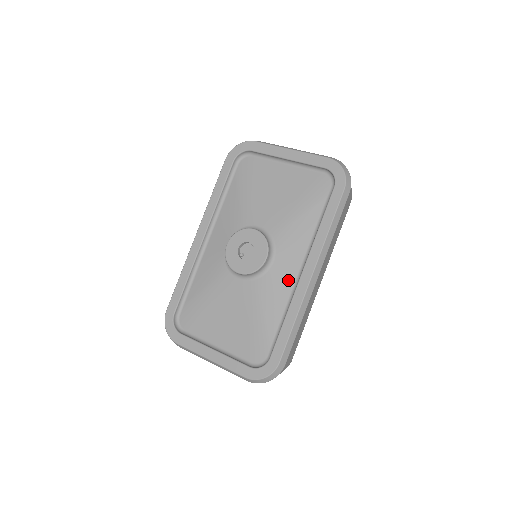
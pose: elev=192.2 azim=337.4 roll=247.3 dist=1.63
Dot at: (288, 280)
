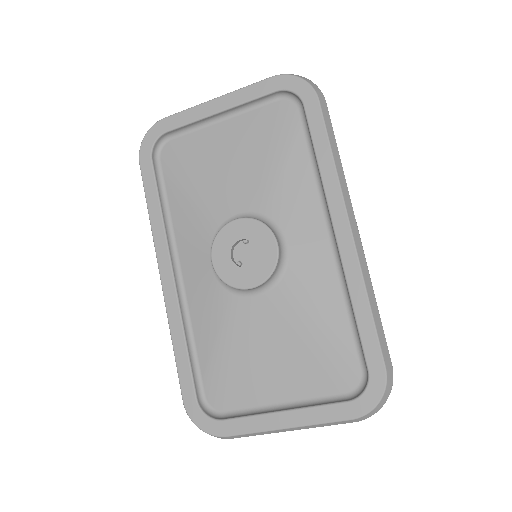
Dot at: (322, 255)
